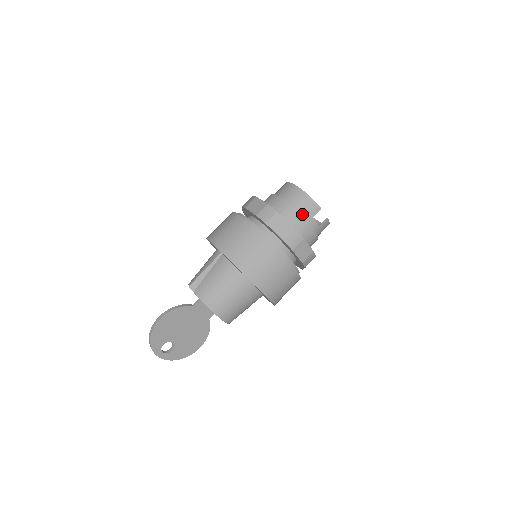
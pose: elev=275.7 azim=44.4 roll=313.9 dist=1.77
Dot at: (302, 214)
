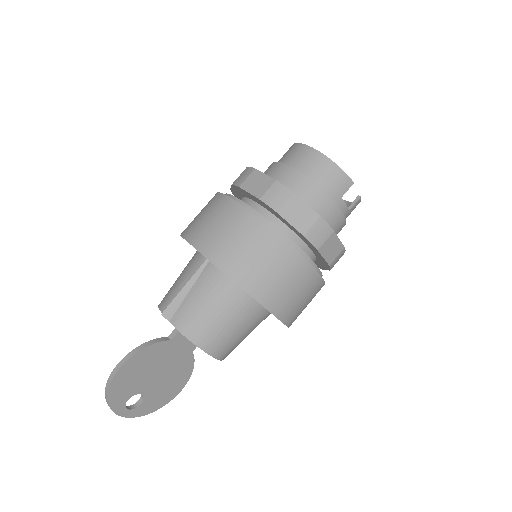
Dot at: (327, 193)
